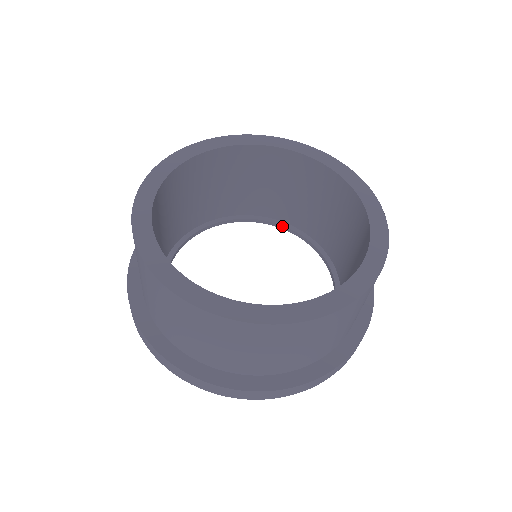
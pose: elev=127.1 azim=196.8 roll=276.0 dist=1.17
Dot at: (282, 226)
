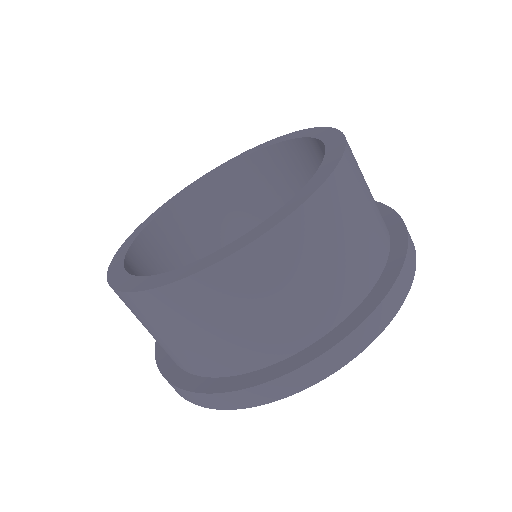
Dot at: occluded
